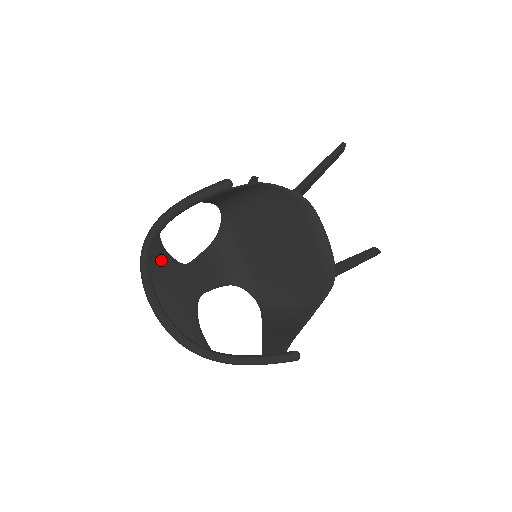
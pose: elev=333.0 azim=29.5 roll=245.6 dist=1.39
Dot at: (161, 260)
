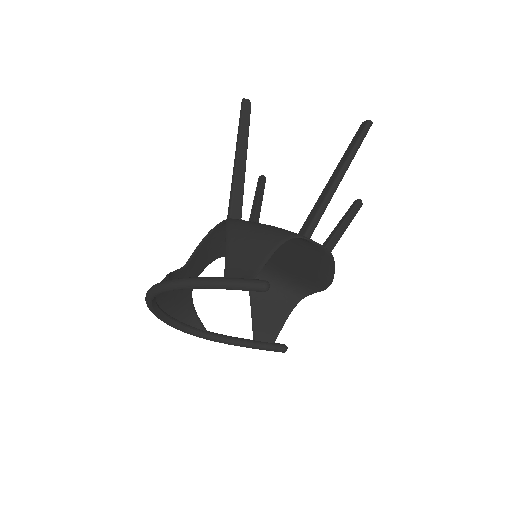
Dot at: occluded
